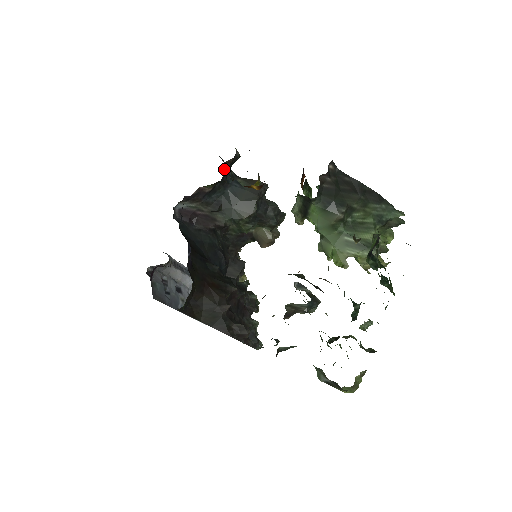
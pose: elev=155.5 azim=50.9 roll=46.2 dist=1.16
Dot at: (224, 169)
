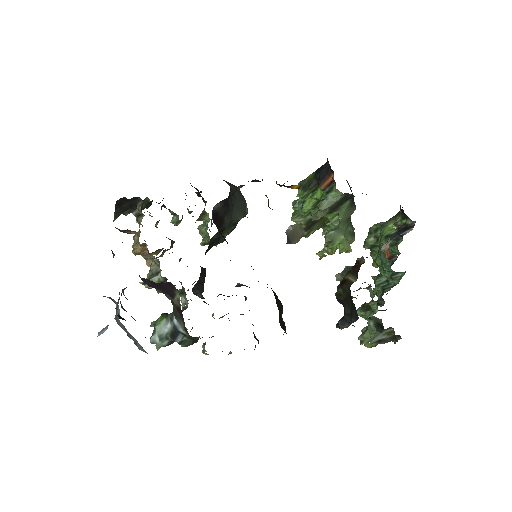
Dot at: occluded
